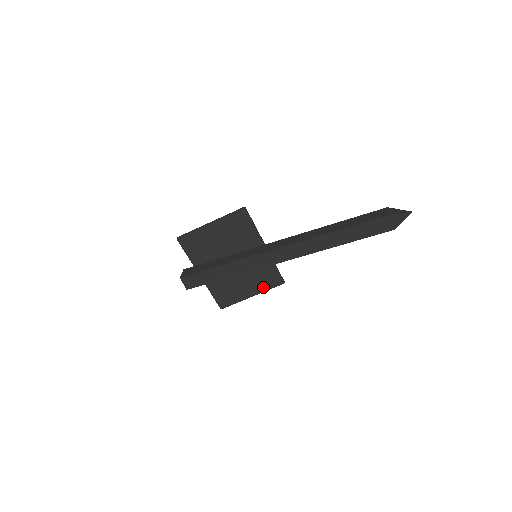
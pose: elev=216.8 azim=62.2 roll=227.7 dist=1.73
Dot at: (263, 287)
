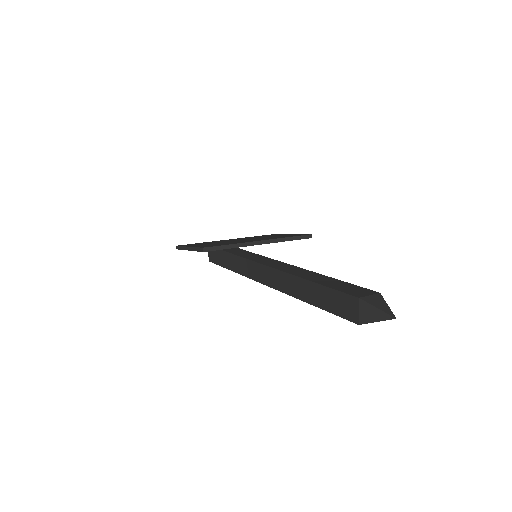
Dot at: occluded
